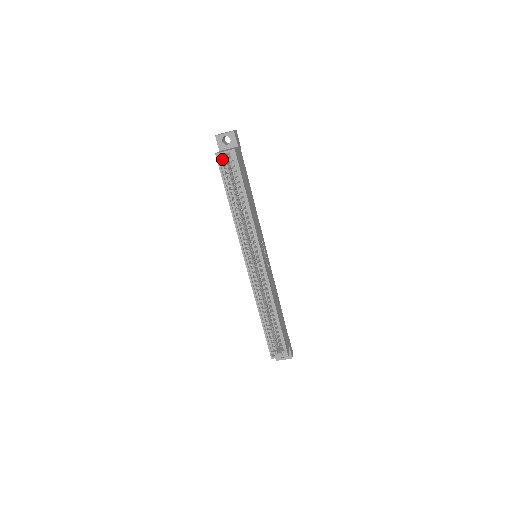
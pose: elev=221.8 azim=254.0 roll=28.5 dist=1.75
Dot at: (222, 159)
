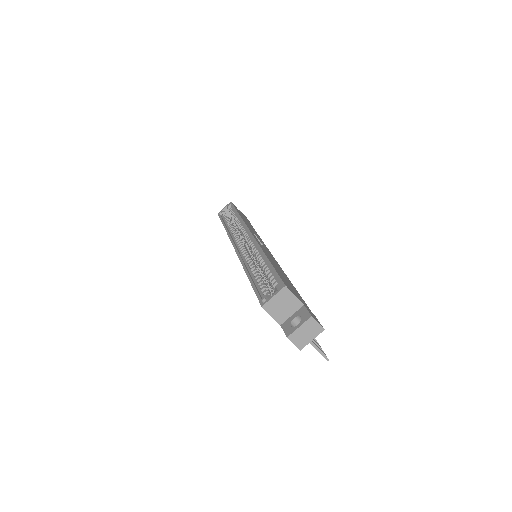
Dot at: (222, 212)
